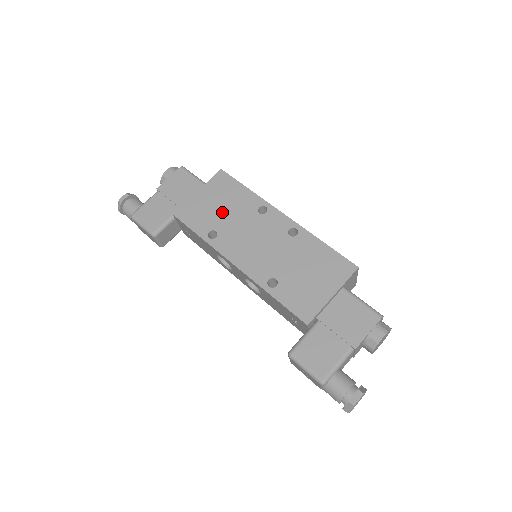
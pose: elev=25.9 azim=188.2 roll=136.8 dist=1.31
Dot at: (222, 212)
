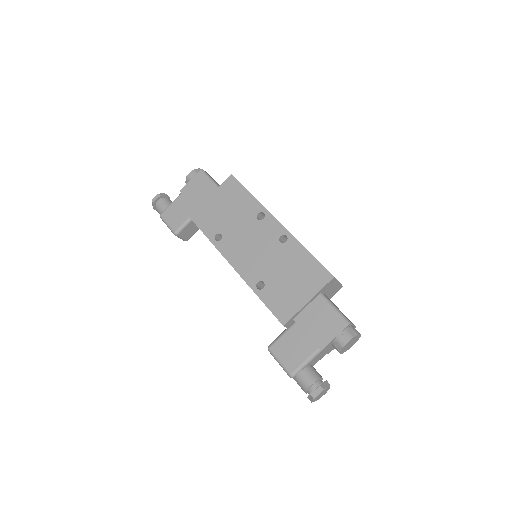
Dot at: (228, 216)
